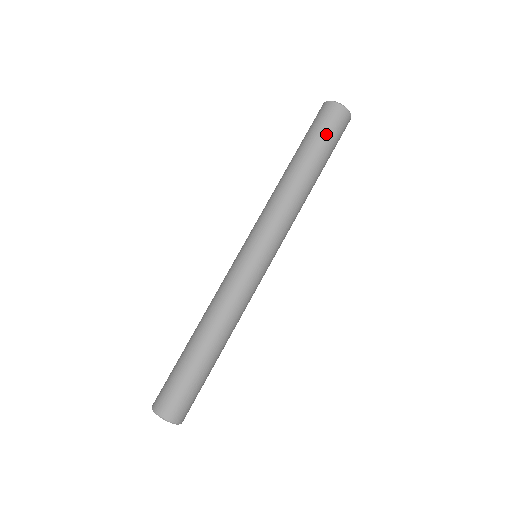
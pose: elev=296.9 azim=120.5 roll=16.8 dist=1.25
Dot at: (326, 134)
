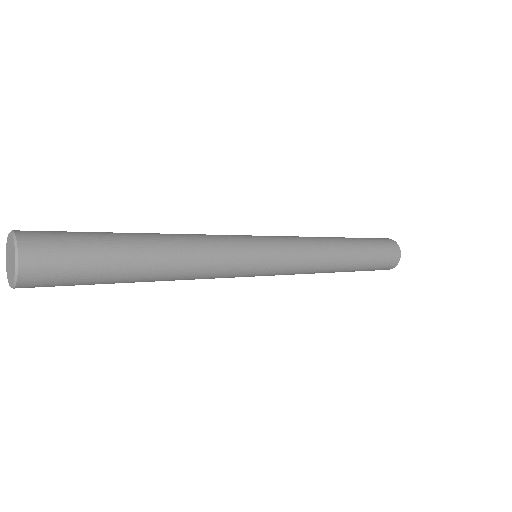
Dot at: (371, 239)
